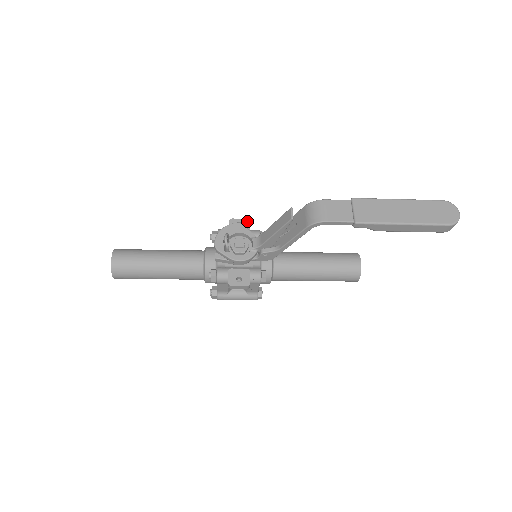
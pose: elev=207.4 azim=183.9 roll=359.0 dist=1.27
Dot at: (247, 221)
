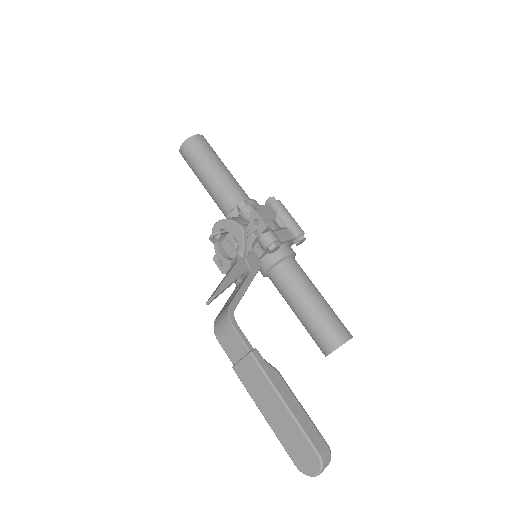
Dot at: (264, 226)
